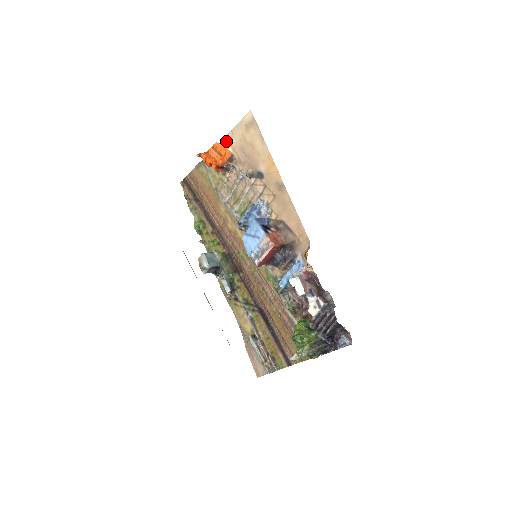
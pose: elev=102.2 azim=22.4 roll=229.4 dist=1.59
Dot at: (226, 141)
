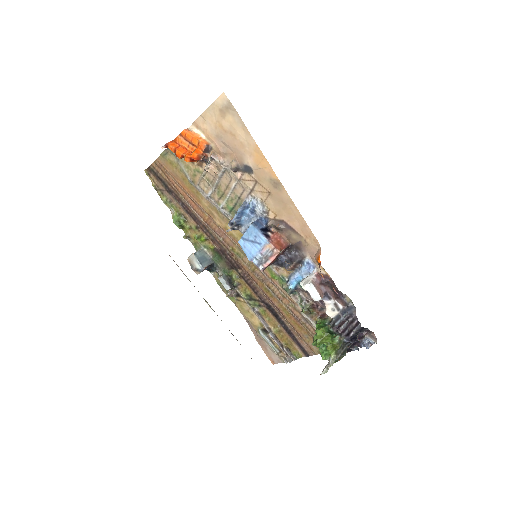
Dot at: (196, 127)
